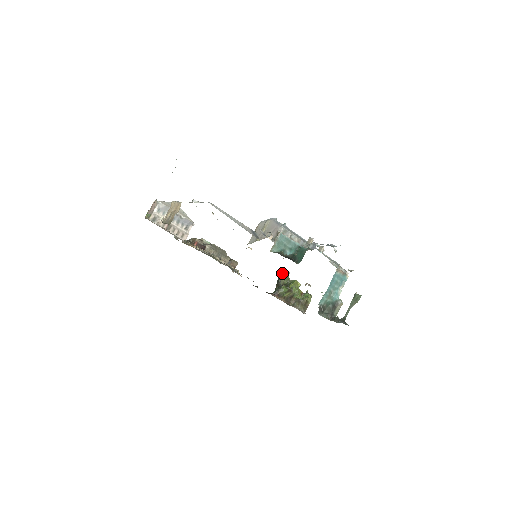
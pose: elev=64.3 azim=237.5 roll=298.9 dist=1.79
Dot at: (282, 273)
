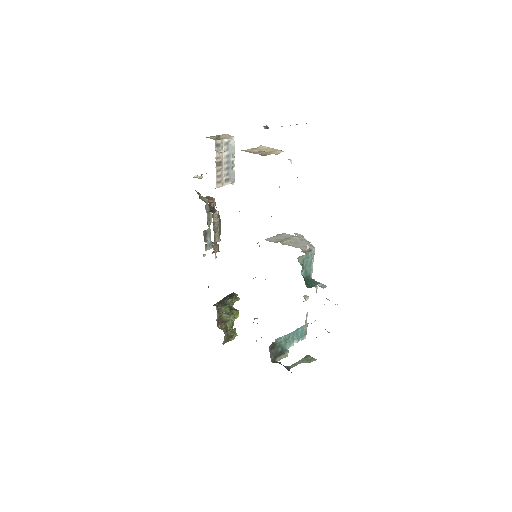
Dot at: (233, 295)
